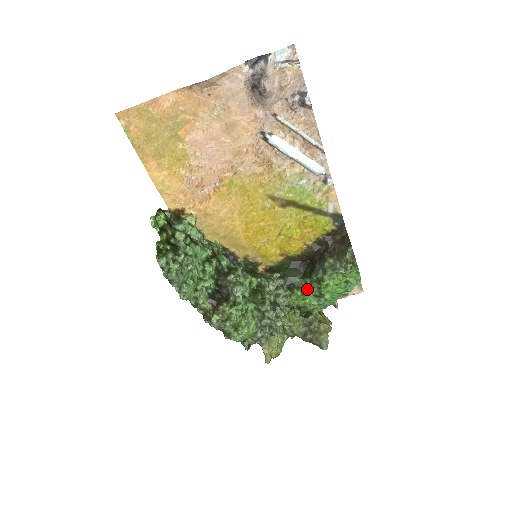
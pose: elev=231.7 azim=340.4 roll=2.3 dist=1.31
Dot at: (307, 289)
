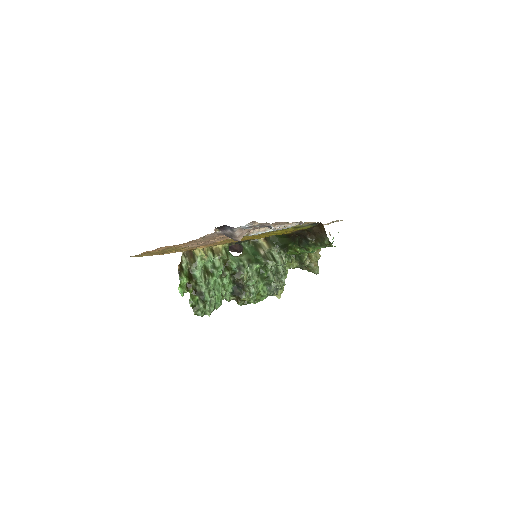
Dot at: (298, 251)
